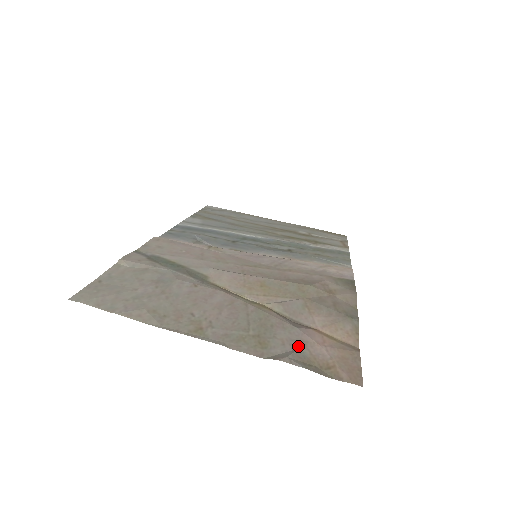
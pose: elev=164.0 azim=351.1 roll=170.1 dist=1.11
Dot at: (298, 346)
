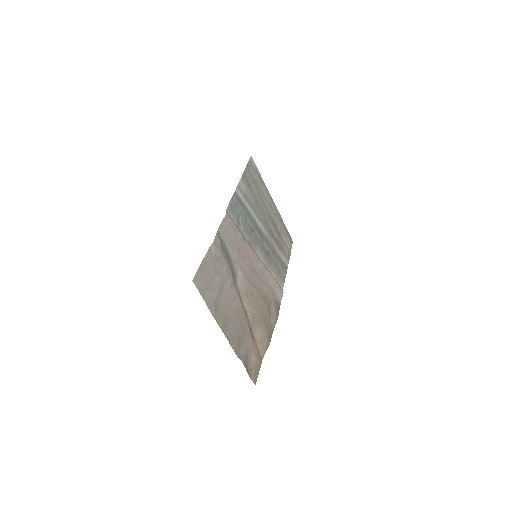
Dot at: (248, 352)
